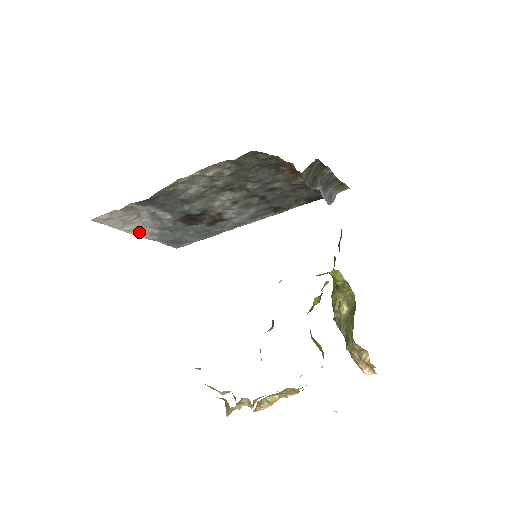
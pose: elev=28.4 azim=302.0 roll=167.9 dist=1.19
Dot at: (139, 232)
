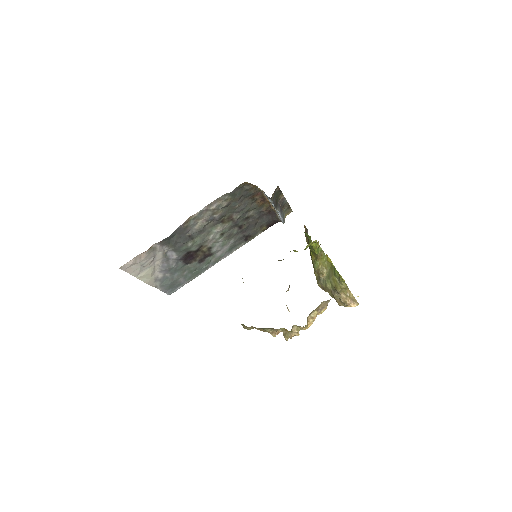
Dot at: (149, 278)
